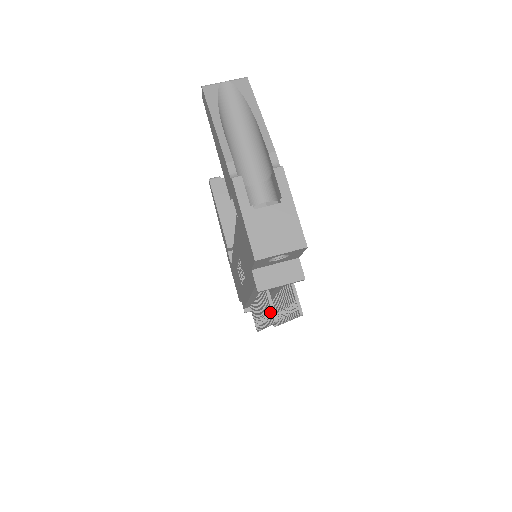
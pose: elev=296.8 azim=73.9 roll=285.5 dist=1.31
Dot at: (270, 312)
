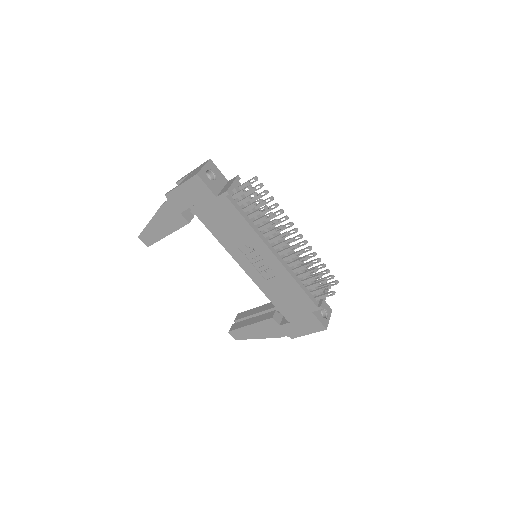
Dot at: (249, 196)
